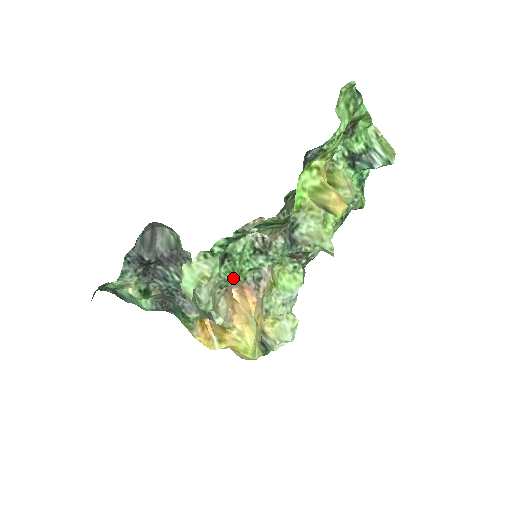
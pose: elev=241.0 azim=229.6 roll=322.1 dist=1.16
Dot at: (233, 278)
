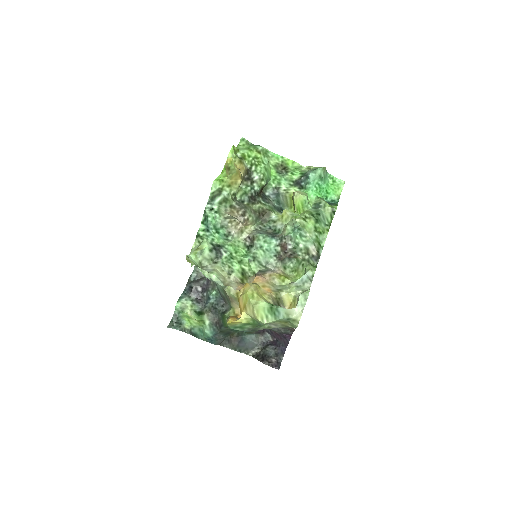
Dot at: (233, 263)
